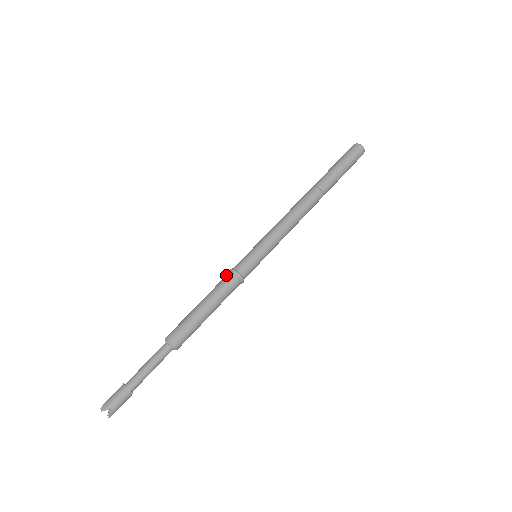
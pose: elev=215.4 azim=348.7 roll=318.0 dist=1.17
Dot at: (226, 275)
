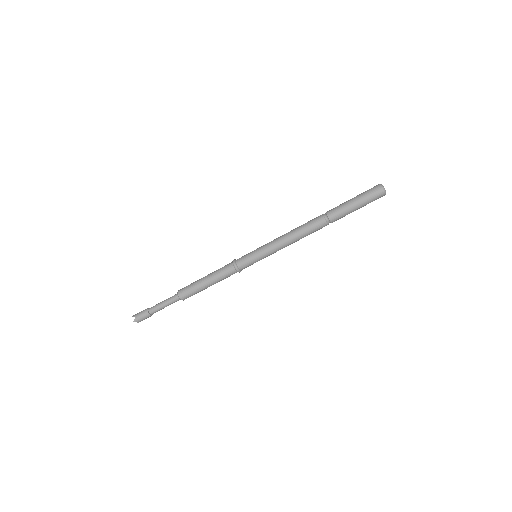
Dot at: (230, 267)
